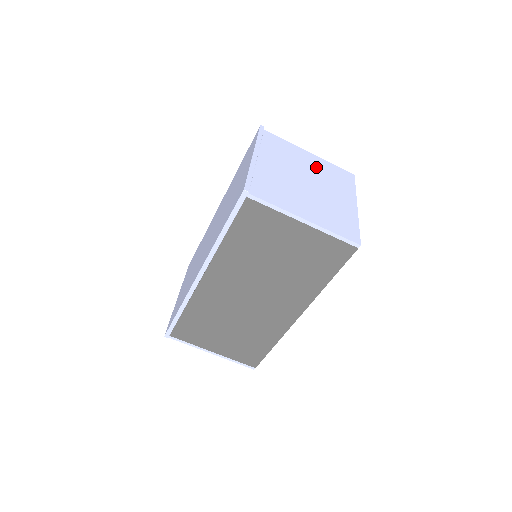
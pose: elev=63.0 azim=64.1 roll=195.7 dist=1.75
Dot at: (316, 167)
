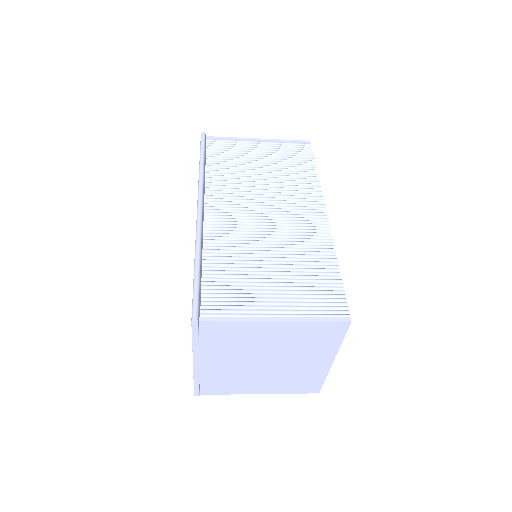
Dot at: (282, 339)
